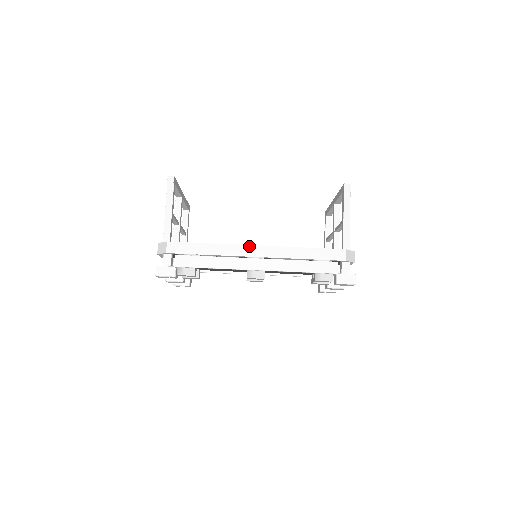
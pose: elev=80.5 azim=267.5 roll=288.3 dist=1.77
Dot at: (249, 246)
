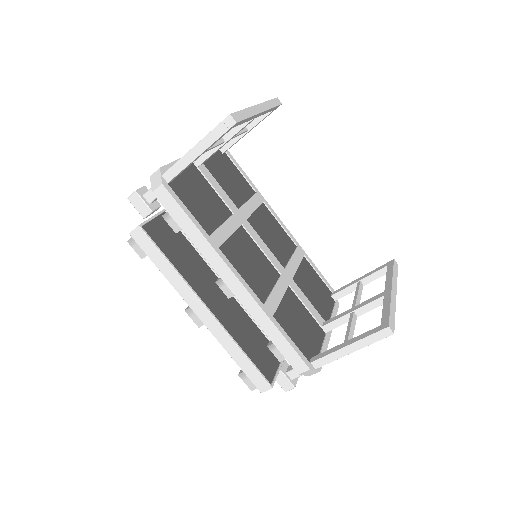
Dot at: (232, 273)
